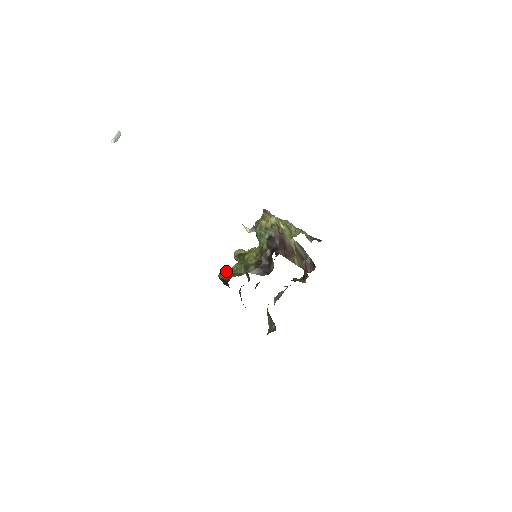
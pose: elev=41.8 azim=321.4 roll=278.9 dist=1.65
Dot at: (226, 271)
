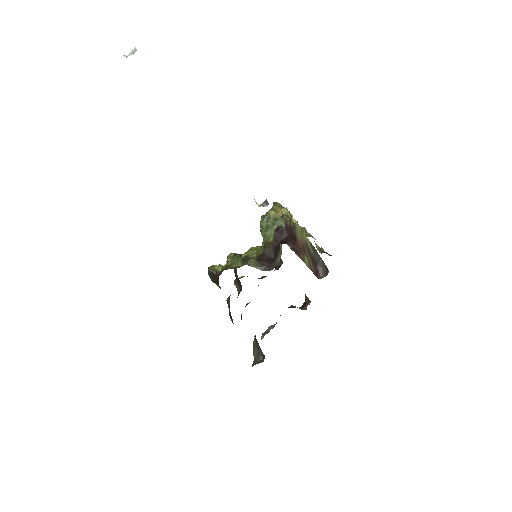
Dot at: (218, 266)
